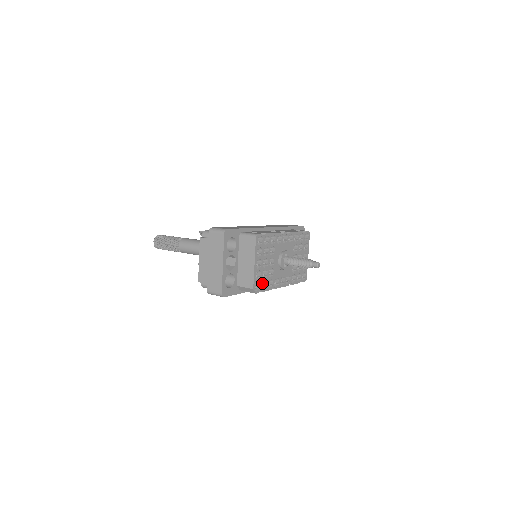
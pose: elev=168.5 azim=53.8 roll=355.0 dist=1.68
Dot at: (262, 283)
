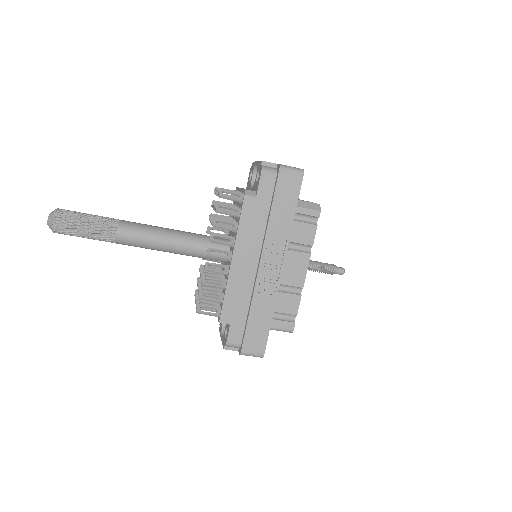
Dot at: occluded
